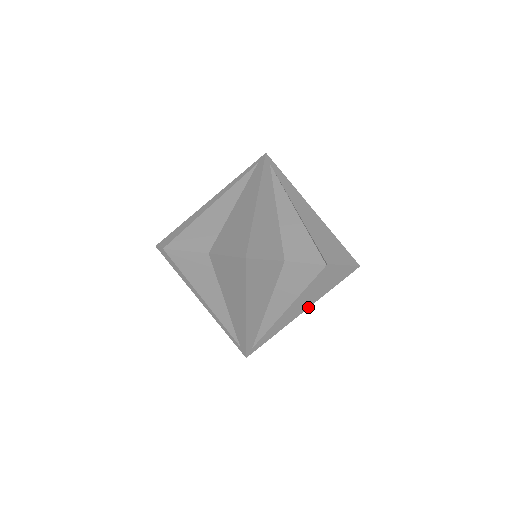
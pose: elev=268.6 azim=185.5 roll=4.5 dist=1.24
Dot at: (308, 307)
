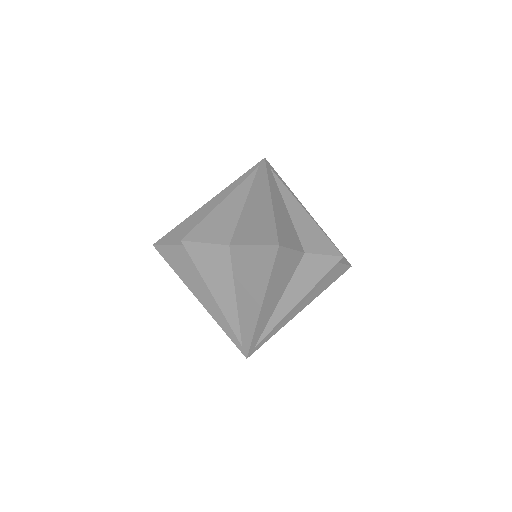
Dot at: (306, 305)
